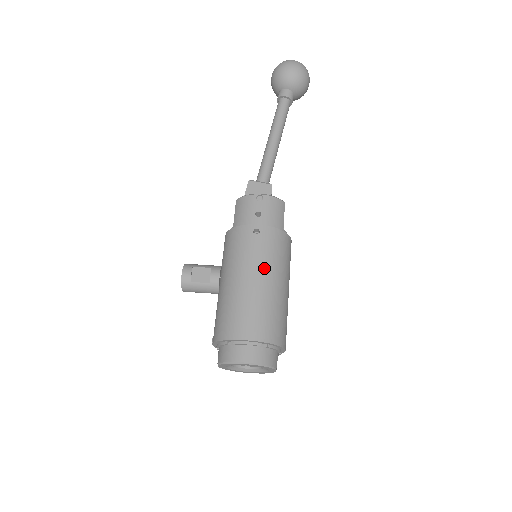
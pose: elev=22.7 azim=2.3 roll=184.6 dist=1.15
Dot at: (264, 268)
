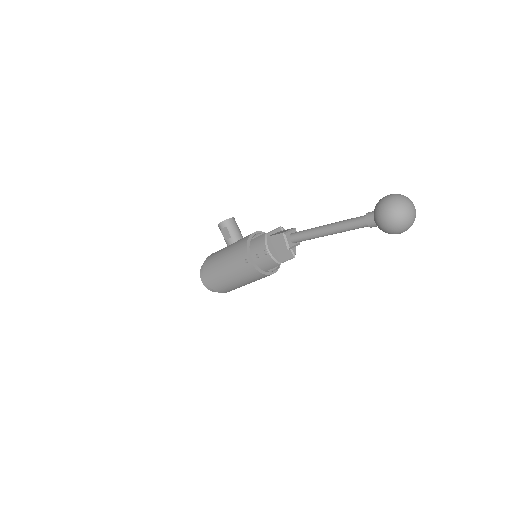
Dot at: (234, 274)
